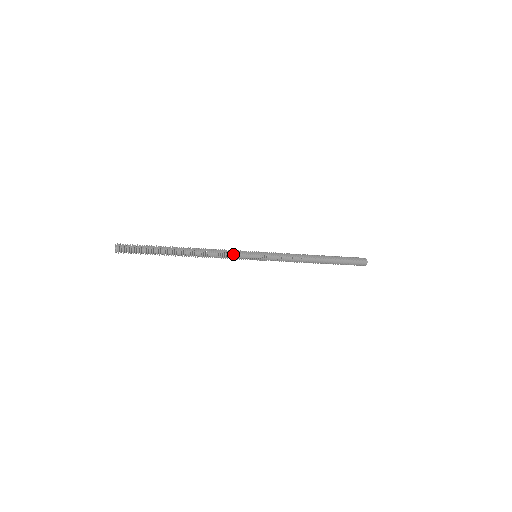
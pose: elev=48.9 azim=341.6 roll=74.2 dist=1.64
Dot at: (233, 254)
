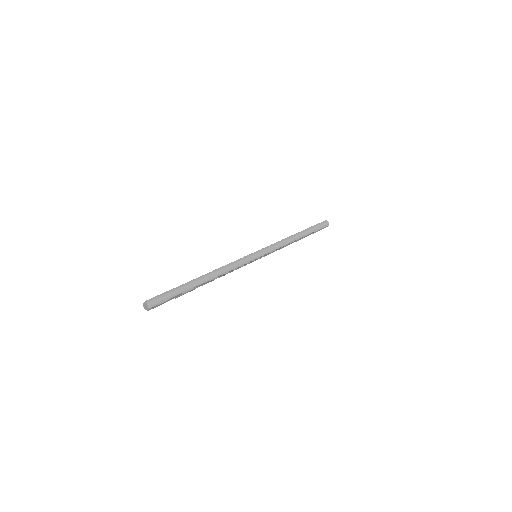
Dot at: (238, 261)
